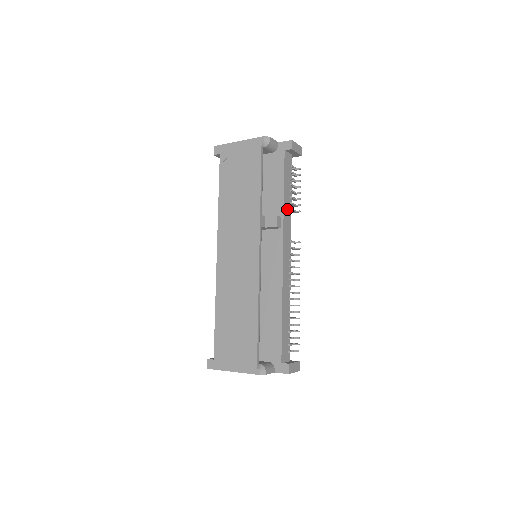
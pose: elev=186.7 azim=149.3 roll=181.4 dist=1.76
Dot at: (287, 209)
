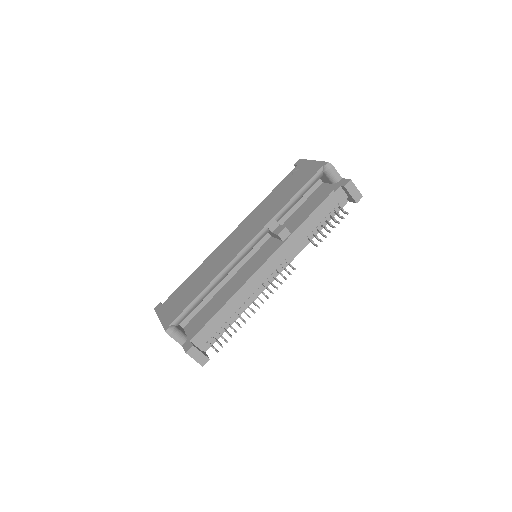
Dot at: (303, 232)
